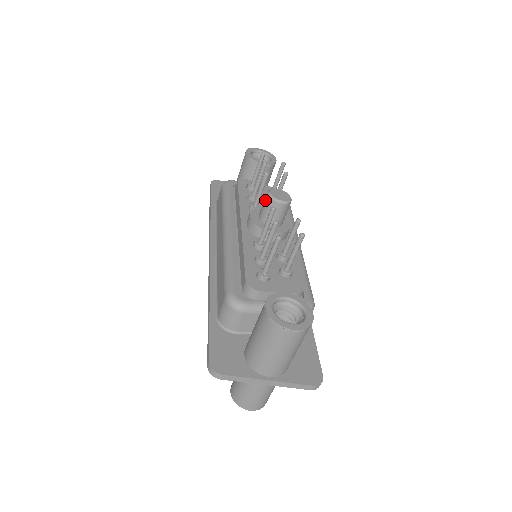
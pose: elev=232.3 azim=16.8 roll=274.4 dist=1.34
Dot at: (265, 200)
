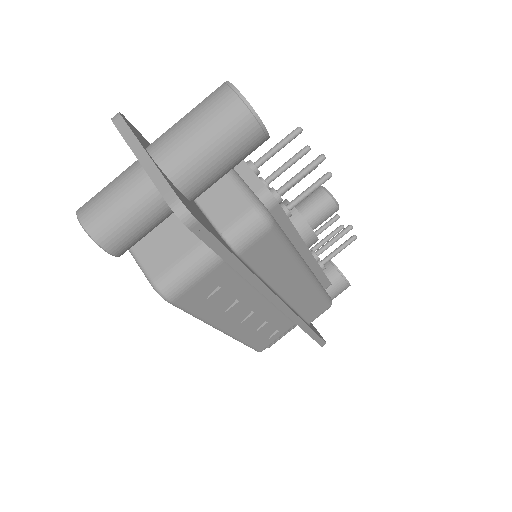
Dot at: occluded
